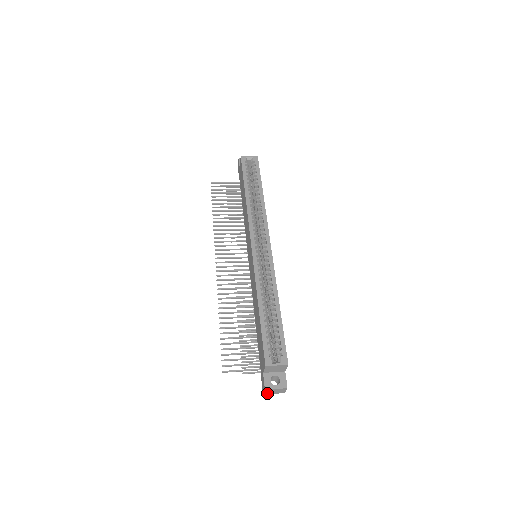
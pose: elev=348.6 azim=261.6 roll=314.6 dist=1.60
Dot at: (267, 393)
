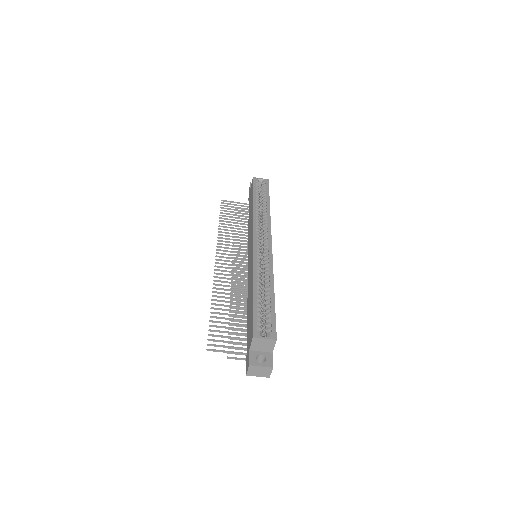
Dot at: (251, 373)
